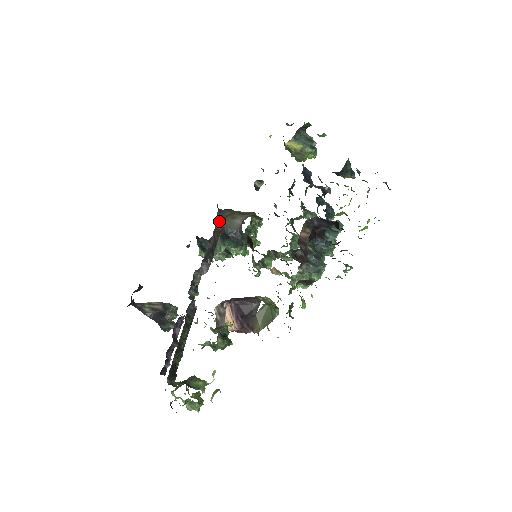
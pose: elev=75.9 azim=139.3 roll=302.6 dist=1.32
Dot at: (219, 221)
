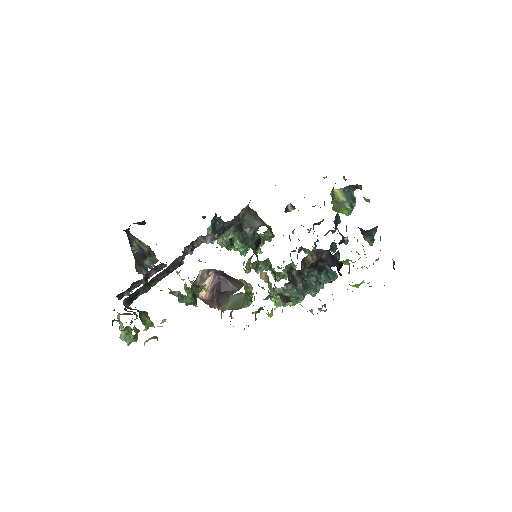
Dot at: (244, 212)
